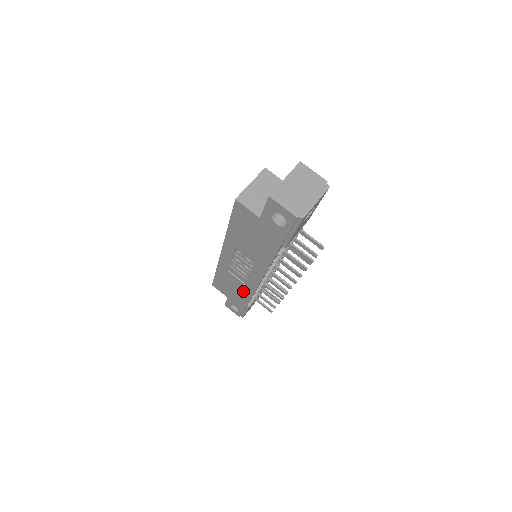
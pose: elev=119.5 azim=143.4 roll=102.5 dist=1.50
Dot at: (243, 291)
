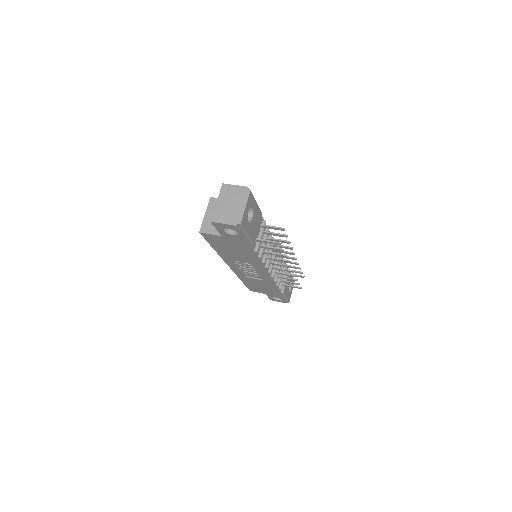
Dot at: (267, 285)
